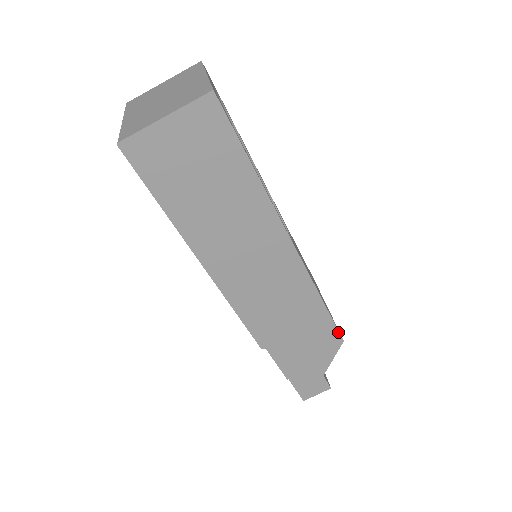
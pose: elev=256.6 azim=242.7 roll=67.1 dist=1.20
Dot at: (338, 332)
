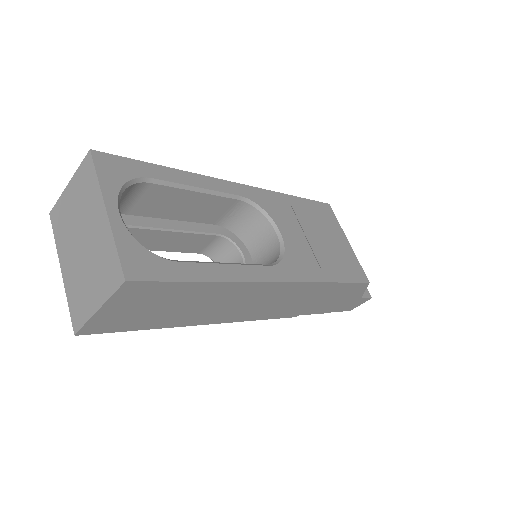
Dot at: (361, 283)
